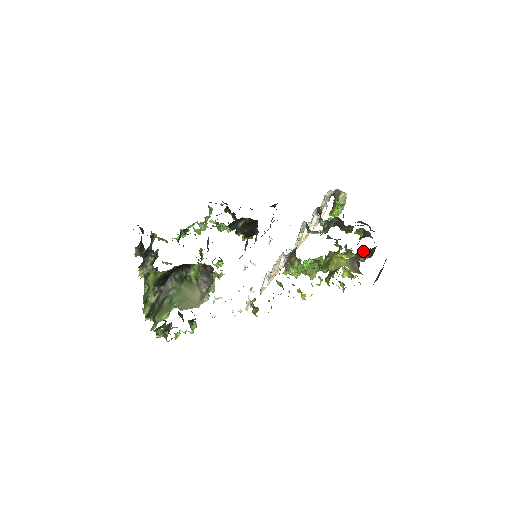
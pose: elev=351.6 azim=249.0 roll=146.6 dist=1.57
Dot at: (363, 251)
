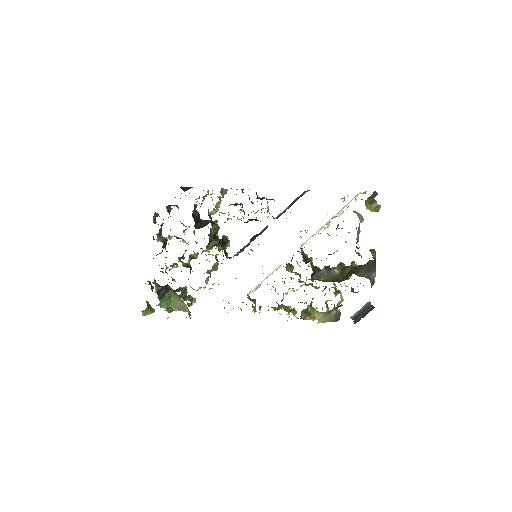
Dot at: occluded
